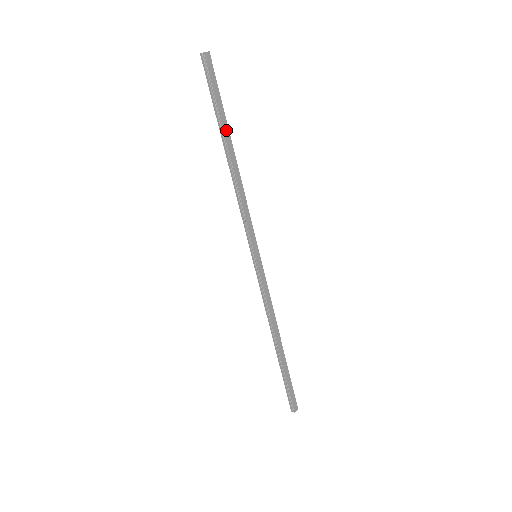
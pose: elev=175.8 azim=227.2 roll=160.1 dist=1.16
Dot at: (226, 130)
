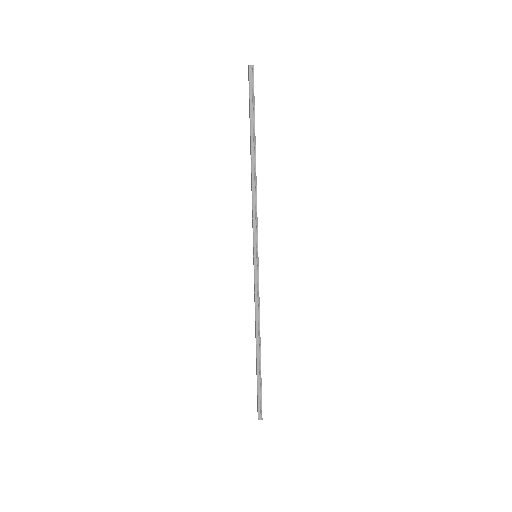
Dot at: (255, 136)
